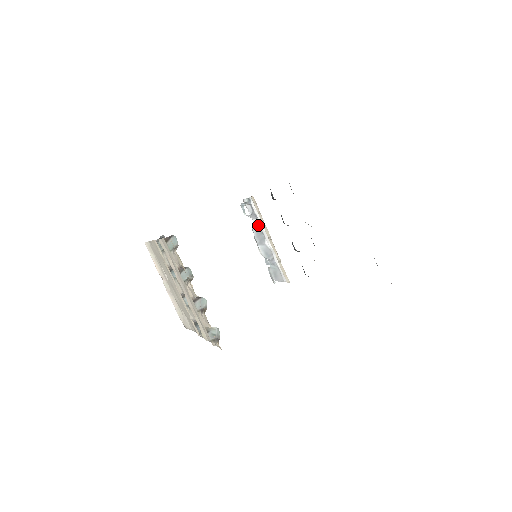
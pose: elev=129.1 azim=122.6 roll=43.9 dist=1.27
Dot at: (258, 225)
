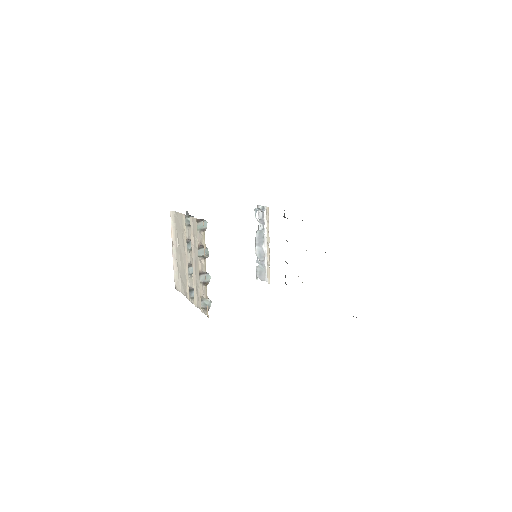
Dot at: (262, 230)
